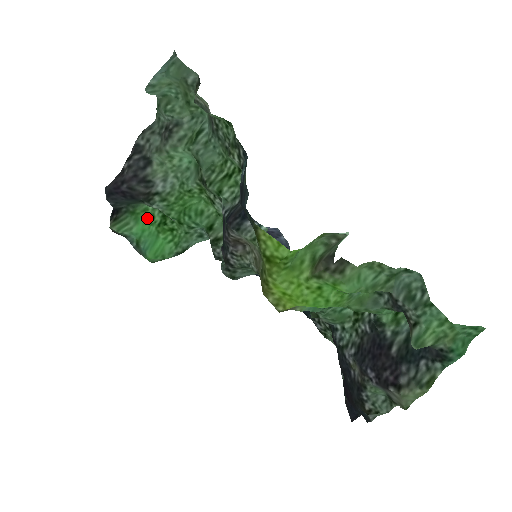
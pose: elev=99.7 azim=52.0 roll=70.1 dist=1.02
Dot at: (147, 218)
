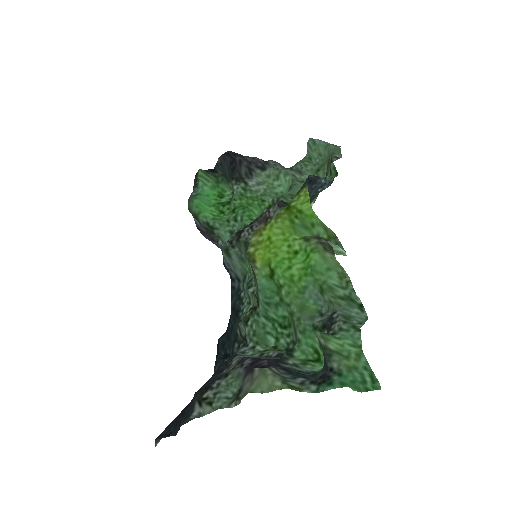
Dot at: (219, 195)
